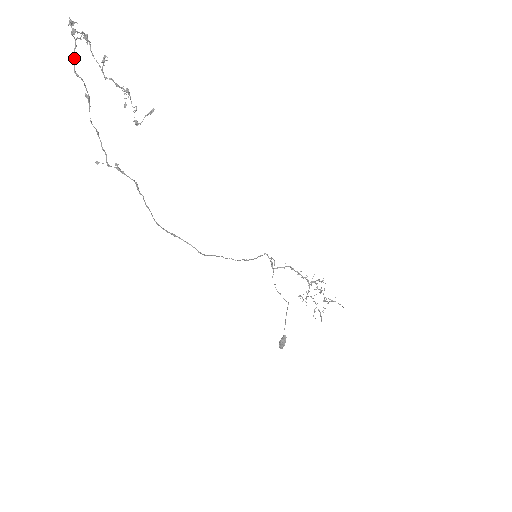
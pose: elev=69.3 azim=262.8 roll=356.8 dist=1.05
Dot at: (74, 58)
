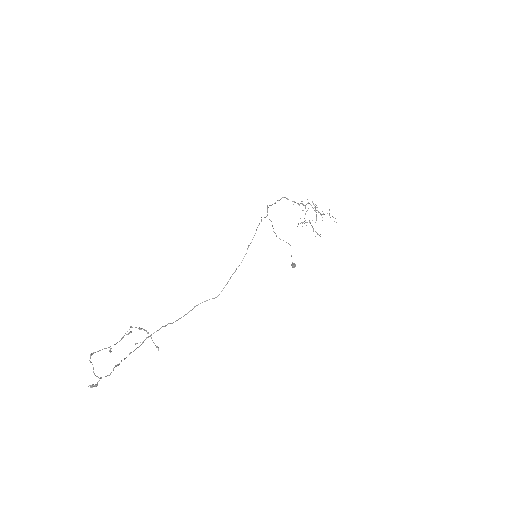
Dot at: (101, 378)
